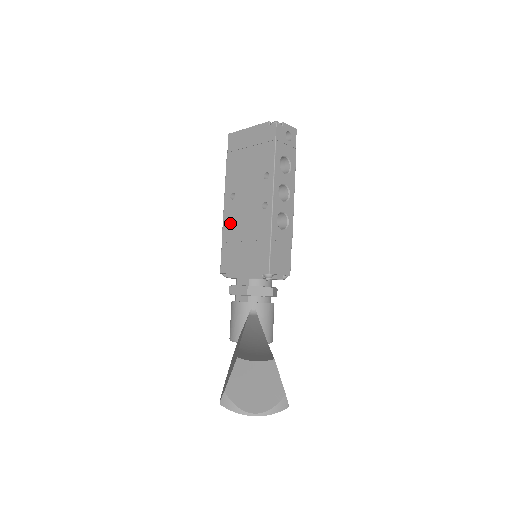
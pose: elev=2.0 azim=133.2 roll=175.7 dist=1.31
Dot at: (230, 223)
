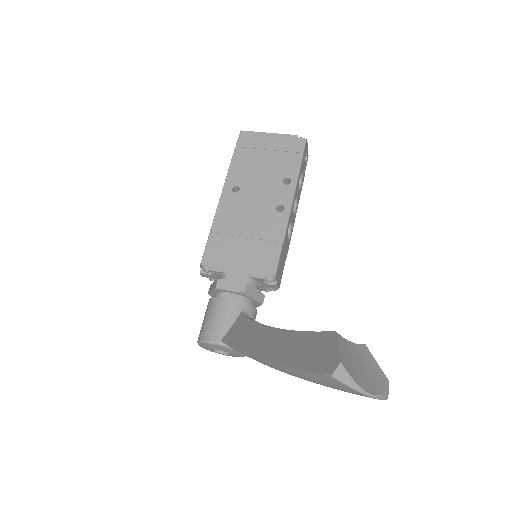
Dot at: (227, 215)
